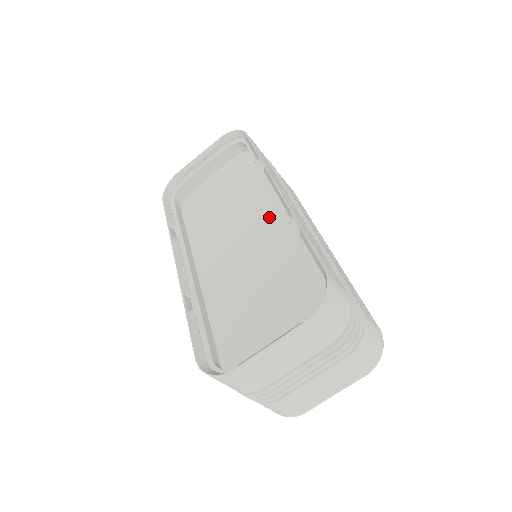
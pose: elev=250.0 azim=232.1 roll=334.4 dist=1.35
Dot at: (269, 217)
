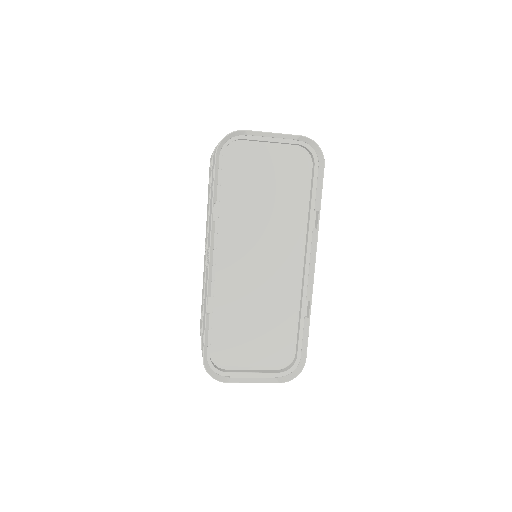
Dot at: (288, 252)
